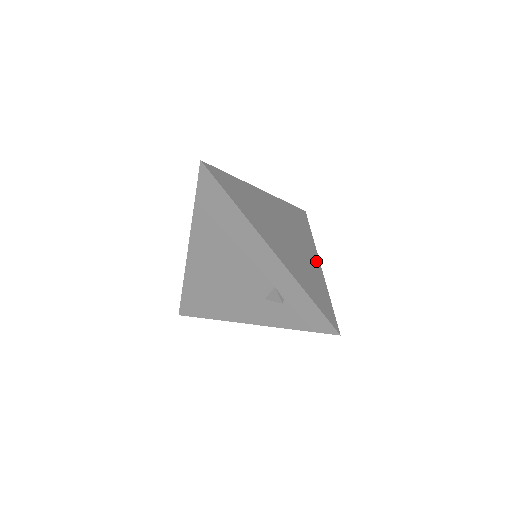
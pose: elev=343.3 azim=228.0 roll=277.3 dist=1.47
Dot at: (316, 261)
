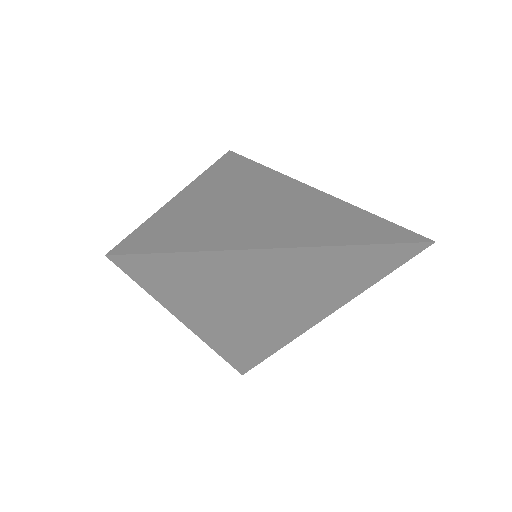
Dot at: (314, 319)
